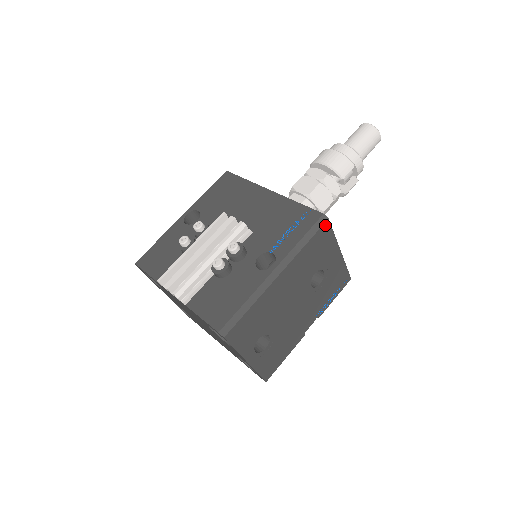
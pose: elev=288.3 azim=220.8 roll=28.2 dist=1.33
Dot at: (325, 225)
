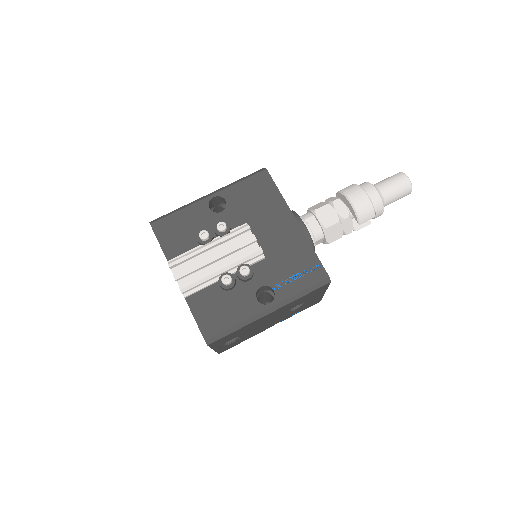
Dot at: (326, 285)
